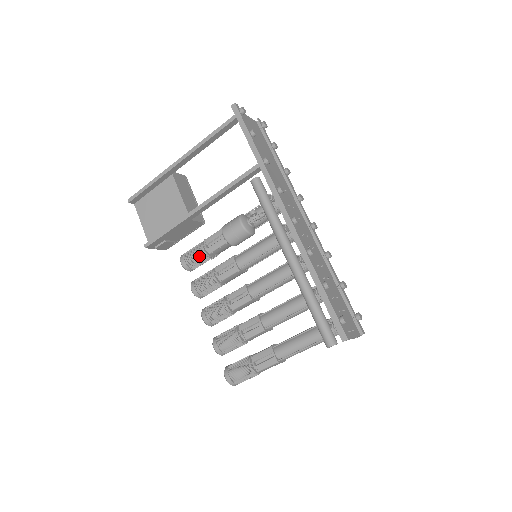
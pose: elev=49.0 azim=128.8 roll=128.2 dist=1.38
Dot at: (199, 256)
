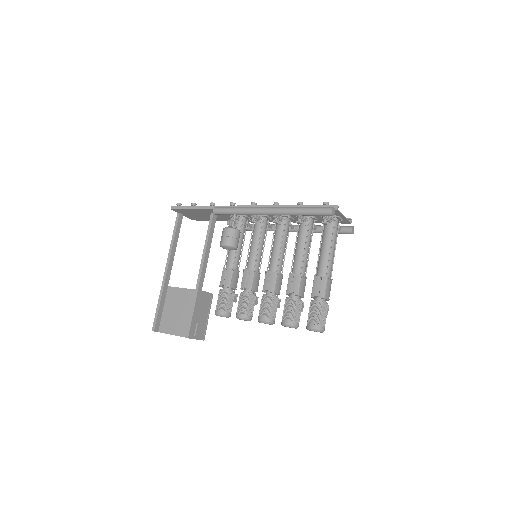
Dot at: (225, 296)
